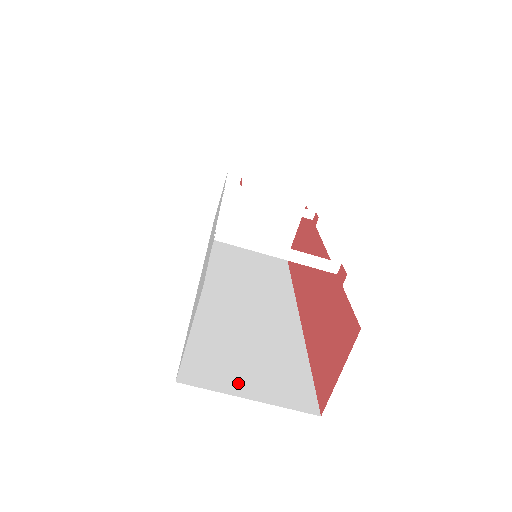
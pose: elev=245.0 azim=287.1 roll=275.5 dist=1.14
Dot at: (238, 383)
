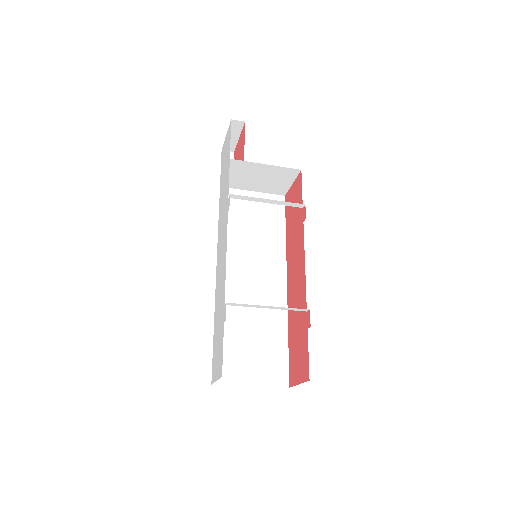
Dot at: (245, 375)
